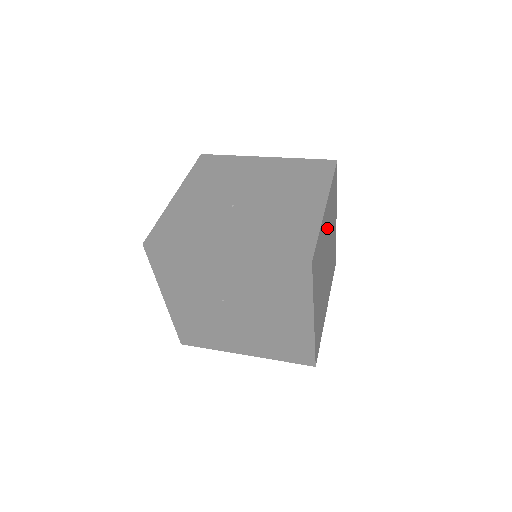
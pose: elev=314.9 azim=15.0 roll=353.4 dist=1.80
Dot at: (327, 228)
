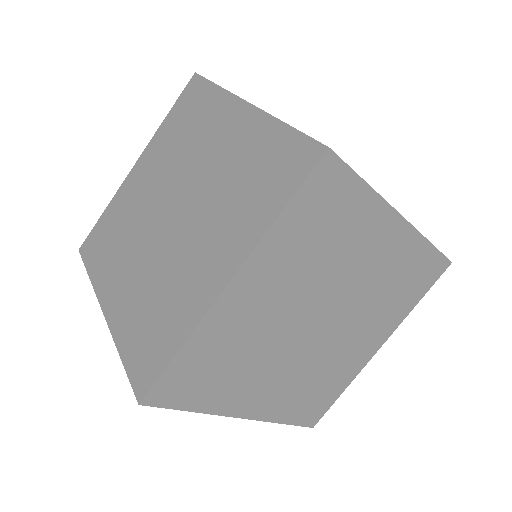
Dot at: occluded
